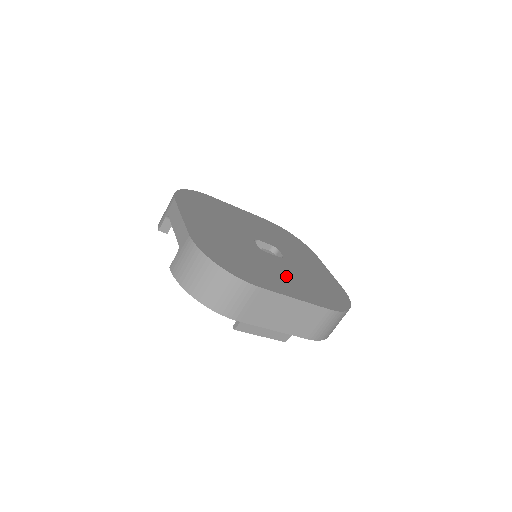
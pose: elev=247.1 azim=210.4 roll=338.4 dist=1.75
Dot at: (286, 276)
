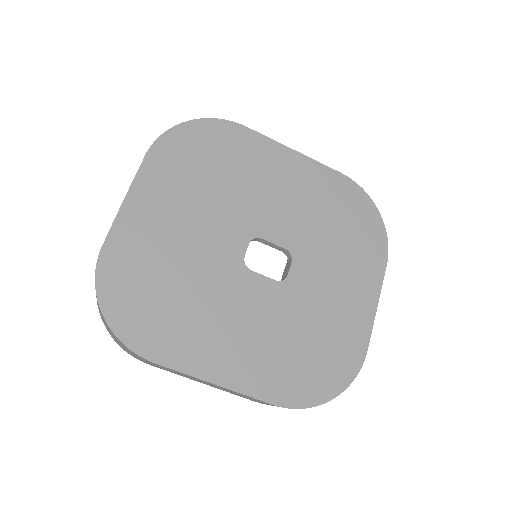
Dot at: (243, 329)
